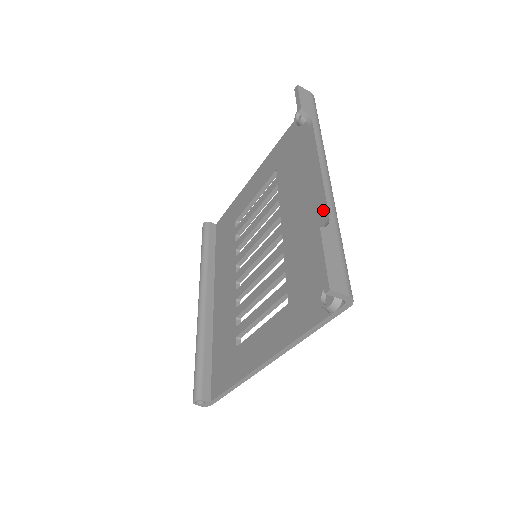
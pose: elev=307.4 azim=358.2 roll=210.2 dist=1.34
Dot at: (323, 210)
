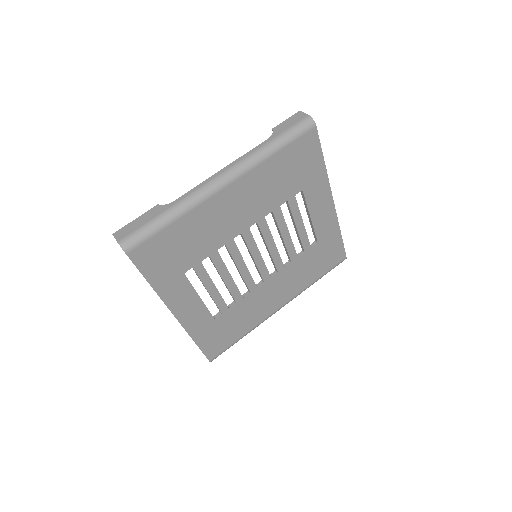
Dot at: occluded
